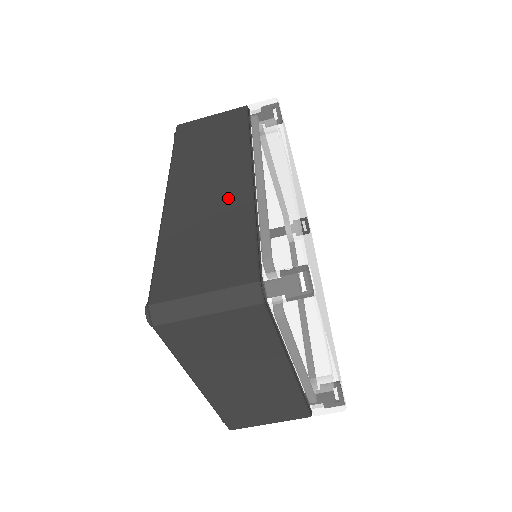
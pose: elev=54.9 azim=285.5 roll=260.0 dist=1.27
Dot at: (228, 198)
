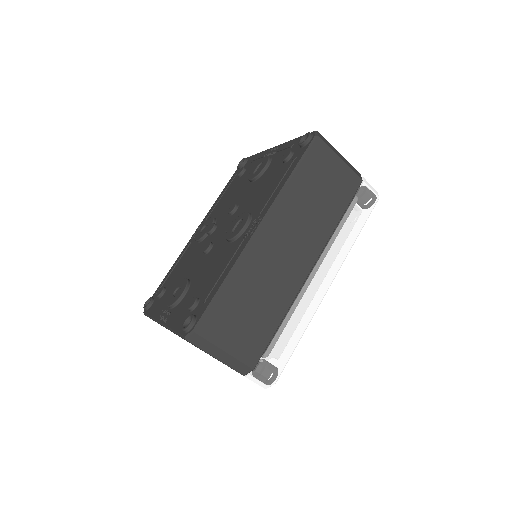
Dot at: (286, 280)
